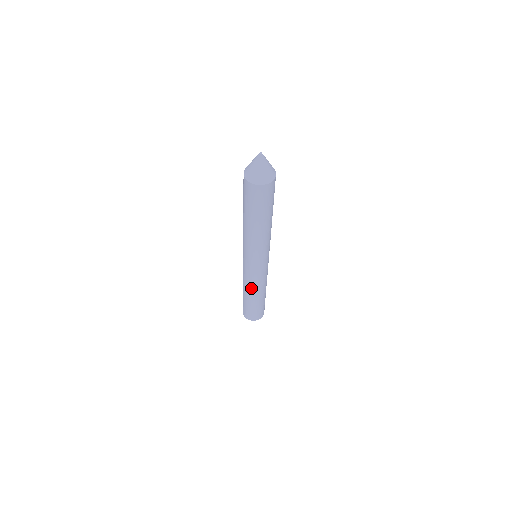
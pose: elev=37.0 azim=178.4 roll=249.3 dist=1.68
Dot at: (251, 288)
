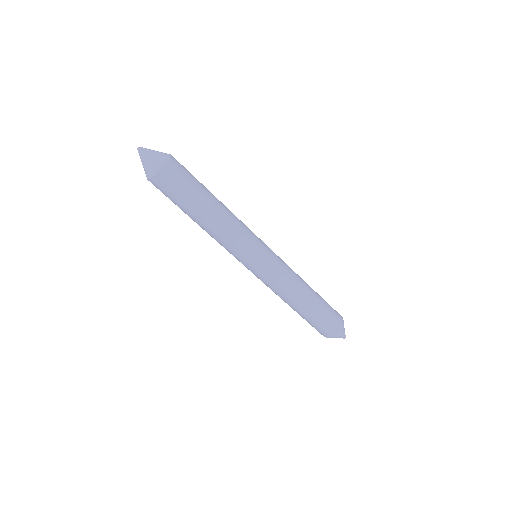
Dot at: (282, 295)
